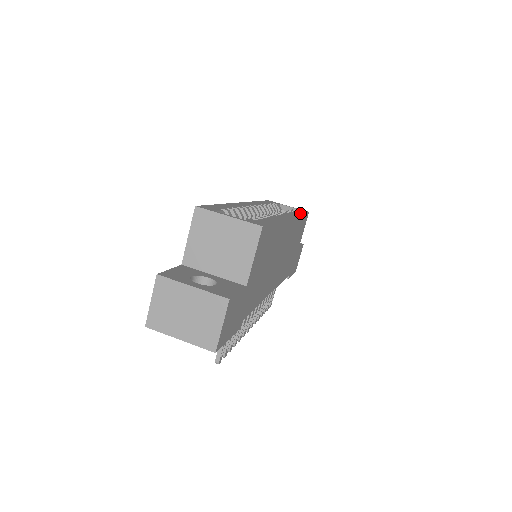
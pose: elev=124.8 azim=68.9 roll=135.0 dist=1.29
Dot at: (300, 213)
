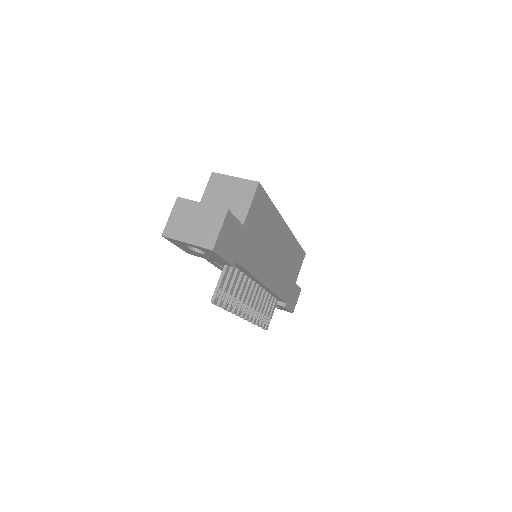
Dot at: occluded
